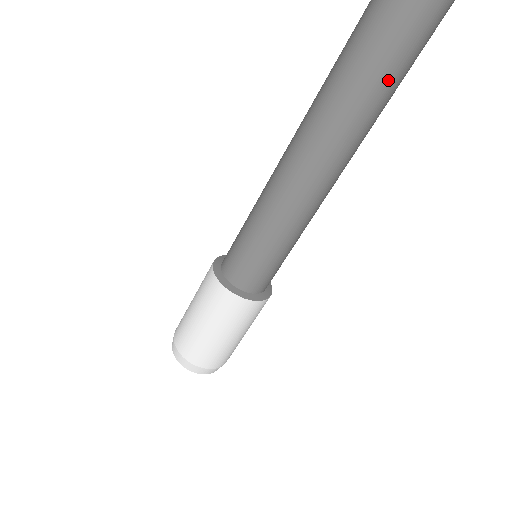
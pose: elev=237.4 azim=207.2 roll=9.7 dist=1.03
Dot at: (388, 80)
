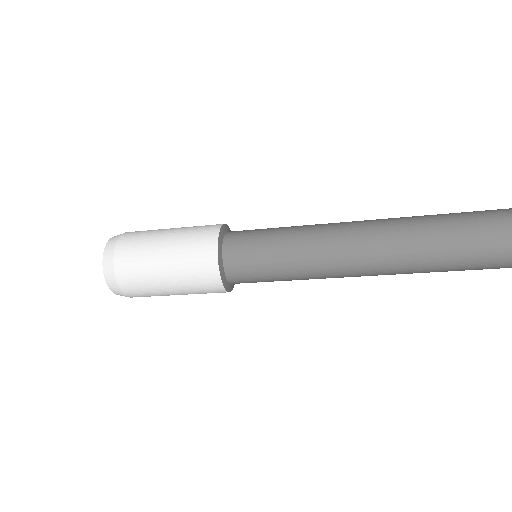
Dot at: (475, 268)
